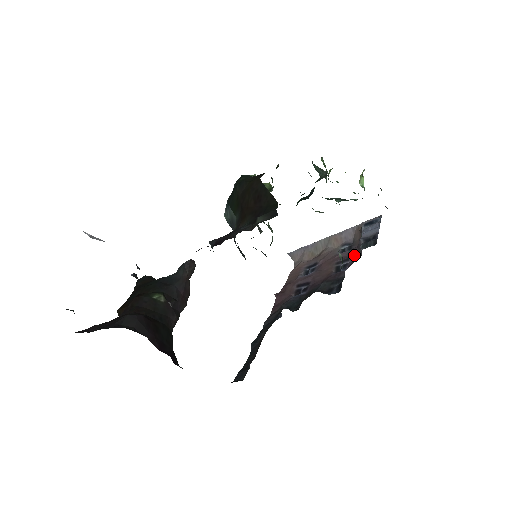
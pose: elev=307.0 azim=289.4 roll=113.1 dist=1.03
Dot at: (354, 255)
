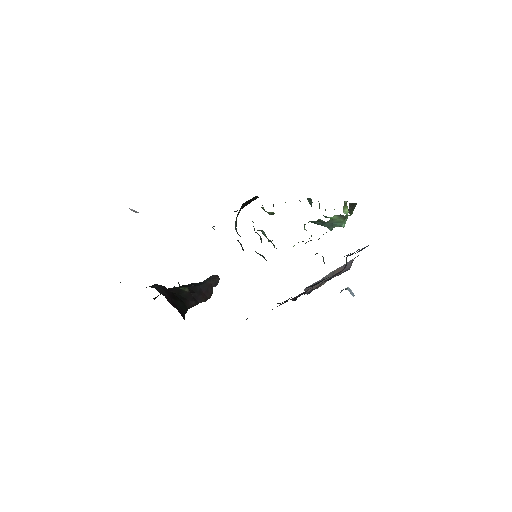
Dot at: (343, 269)
